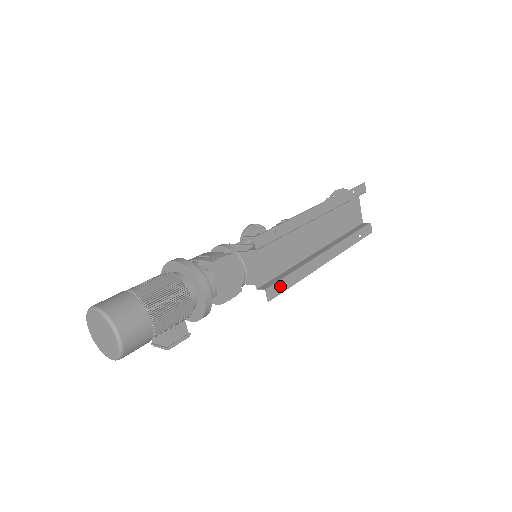
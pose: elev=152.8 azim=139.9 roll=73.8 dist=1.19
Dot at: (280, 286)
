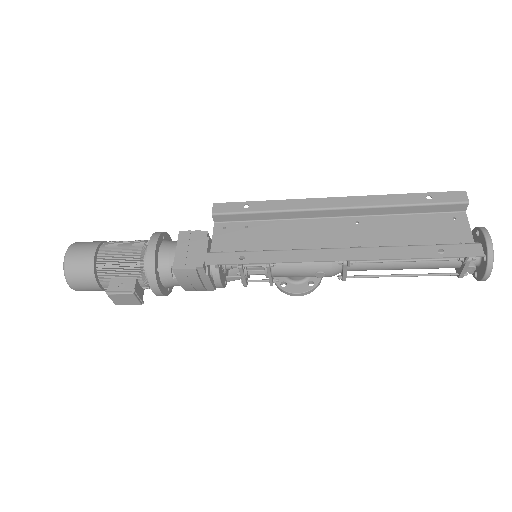
Dot at: (232, 256)
